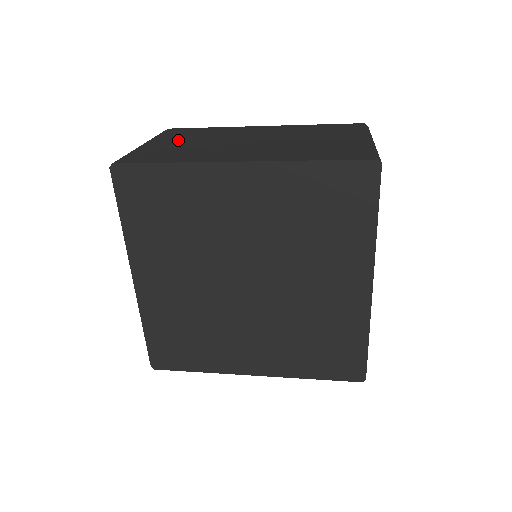
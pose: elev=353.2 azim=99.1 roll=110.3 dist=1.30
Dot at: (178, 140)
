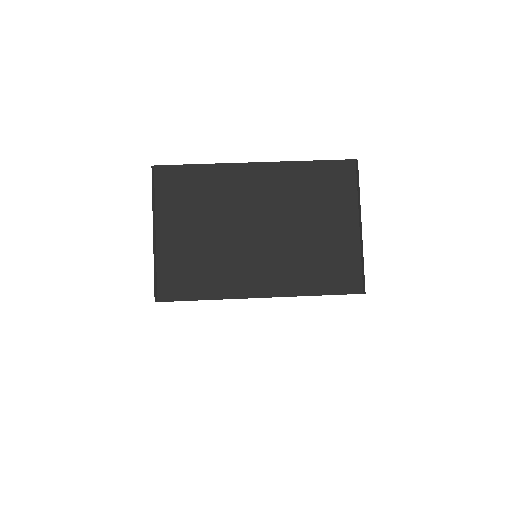
Dot at: (185, 222)
